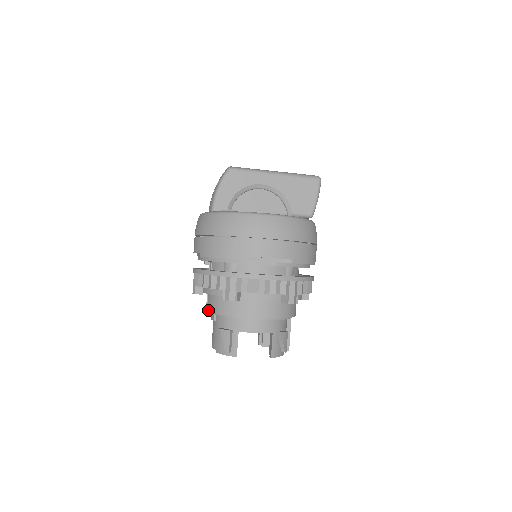
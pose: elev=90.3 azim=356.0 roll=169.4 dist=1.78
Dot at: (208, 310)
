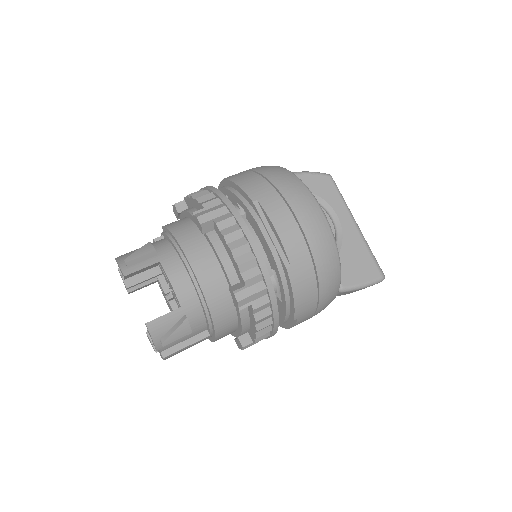
Dot at: occluded
